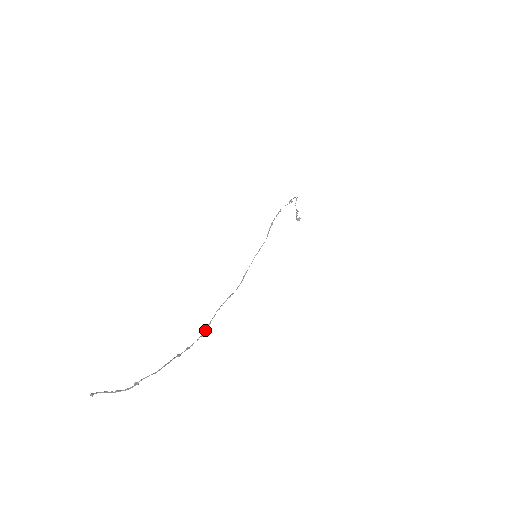
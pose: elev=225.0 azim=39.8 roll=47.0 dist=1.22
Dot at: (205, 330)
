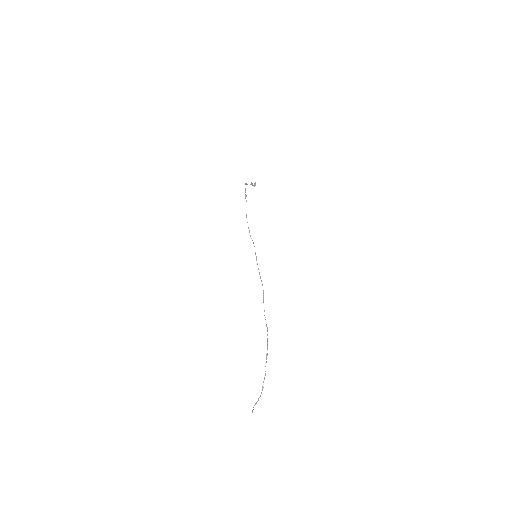
Dot at: (267, 328)
